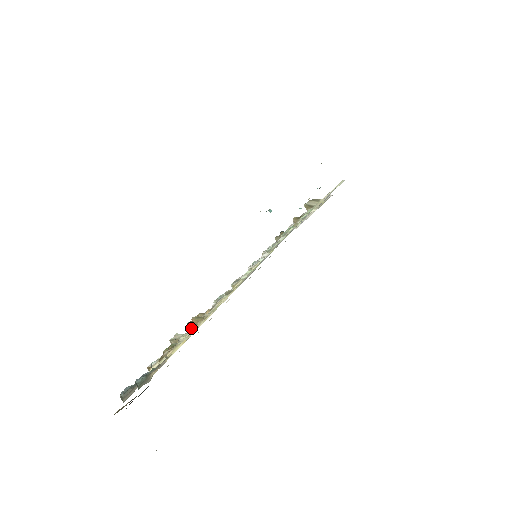
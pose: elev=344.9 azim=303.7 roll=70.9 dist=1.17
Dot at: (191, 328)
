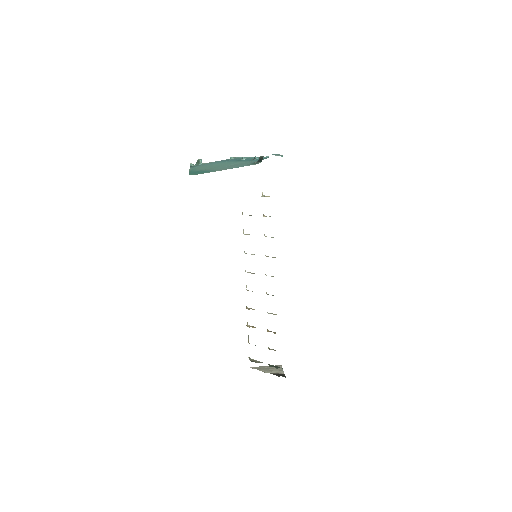
Dot at: occluded
